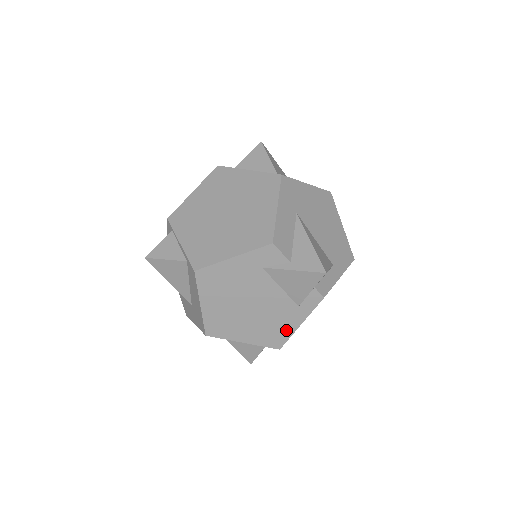
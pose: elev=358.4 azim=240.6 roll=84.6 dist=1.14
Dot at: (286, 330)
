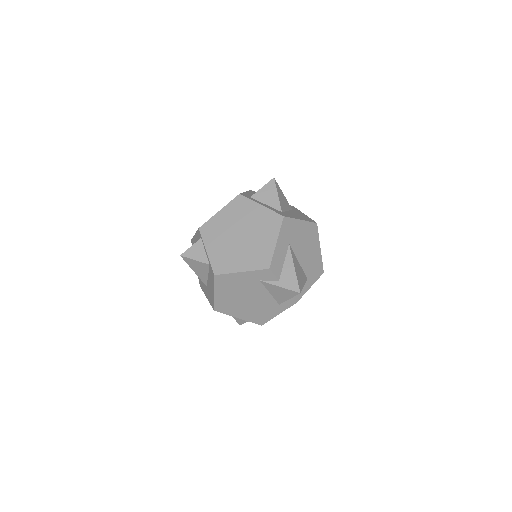
Dot at: (268, 316)
